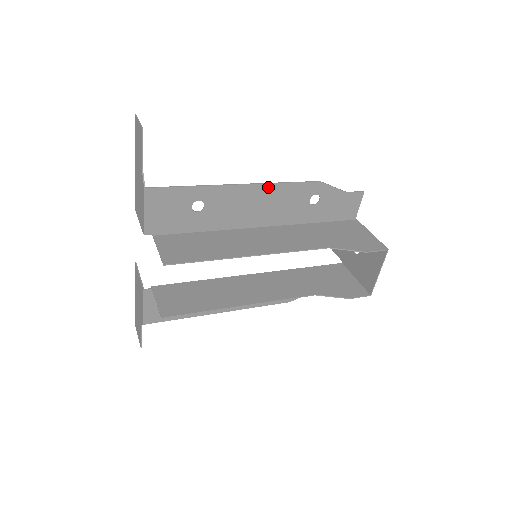
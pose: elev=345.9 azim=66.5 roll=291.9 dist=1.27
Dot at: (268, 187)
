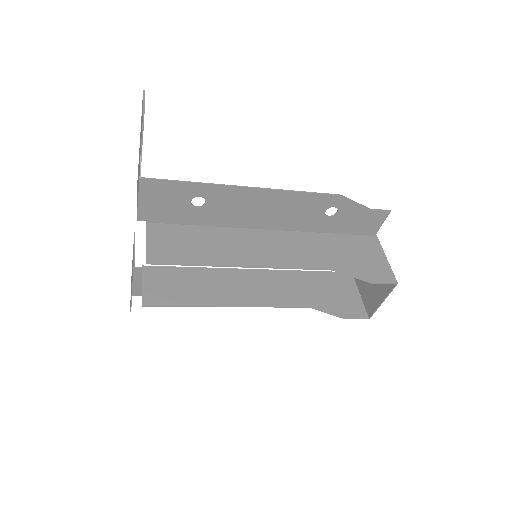
Dot at: (279, 193)
